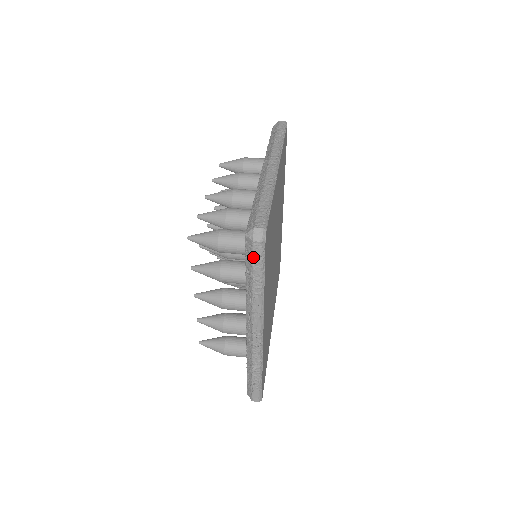
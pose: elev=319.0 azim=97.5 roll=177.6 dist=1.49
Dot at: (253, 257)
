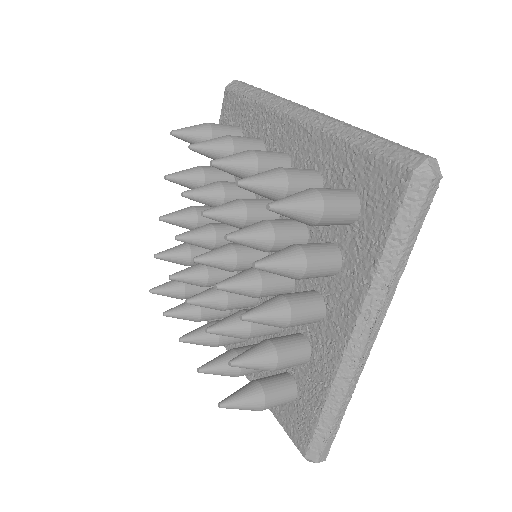
Dot at: (421, 206)
